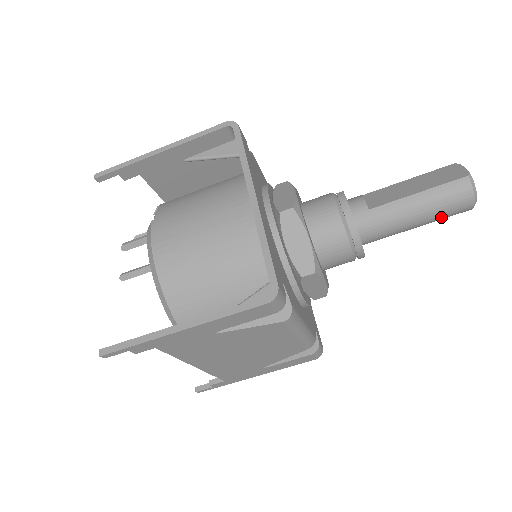
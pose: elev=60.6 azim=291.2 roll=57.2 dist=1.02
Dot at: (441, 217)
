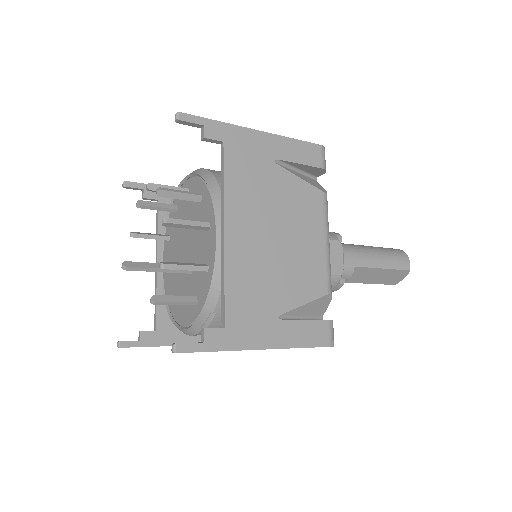
Dot at: occluded
